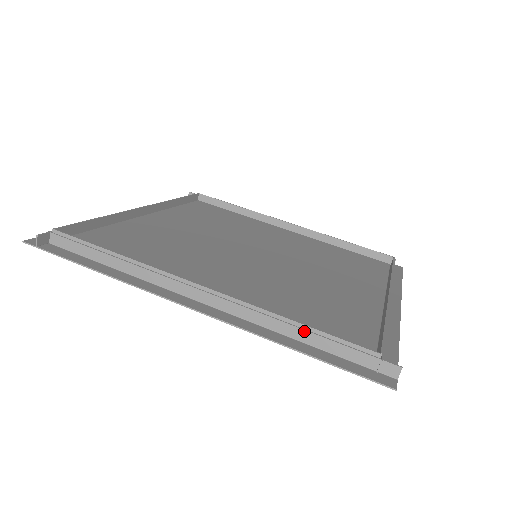
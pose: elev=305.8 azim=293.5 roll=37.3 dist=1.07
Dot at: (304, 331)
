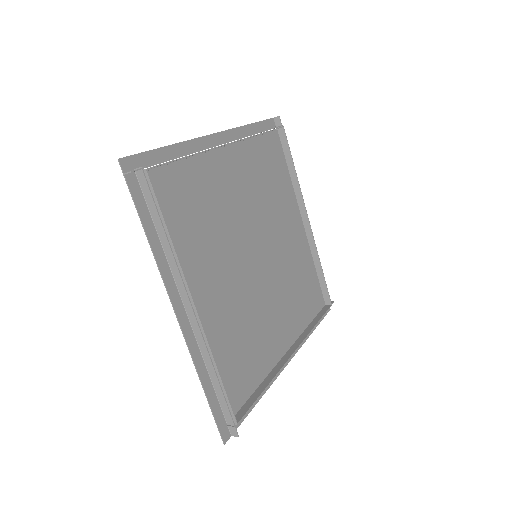
Dot at: (218, 381)
